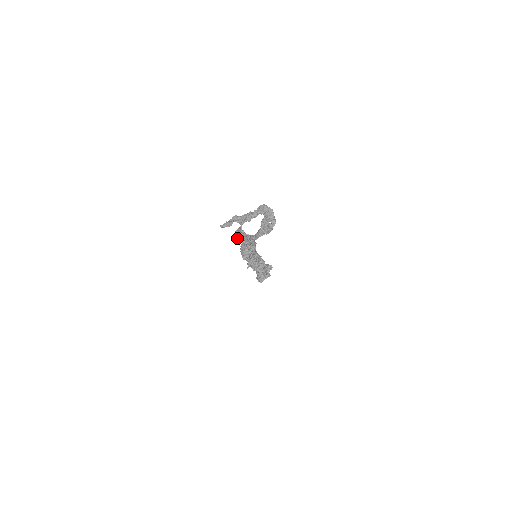
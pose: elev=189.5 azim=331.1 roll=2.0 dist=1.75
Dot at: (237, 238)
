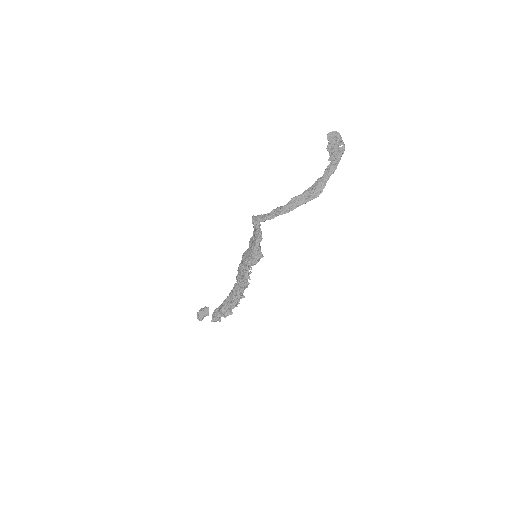
Dot at: (289, 208)
